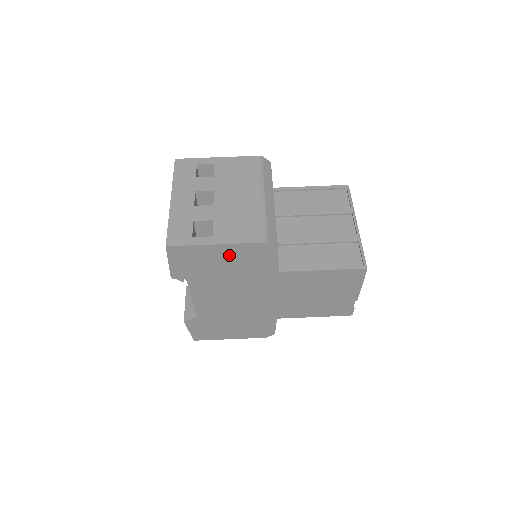
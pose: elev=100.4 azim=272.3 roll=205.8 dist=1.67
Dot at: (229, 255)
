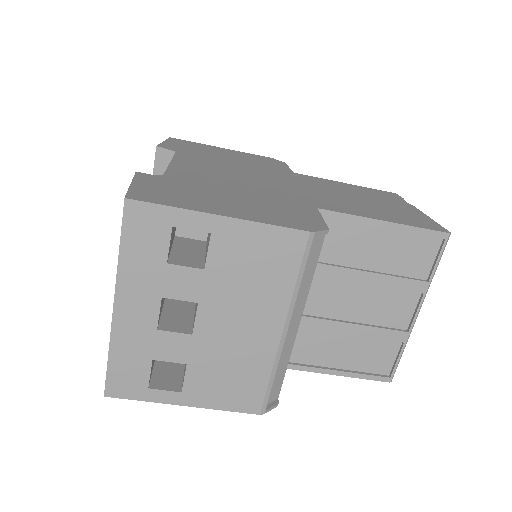
Dot at: occluded
